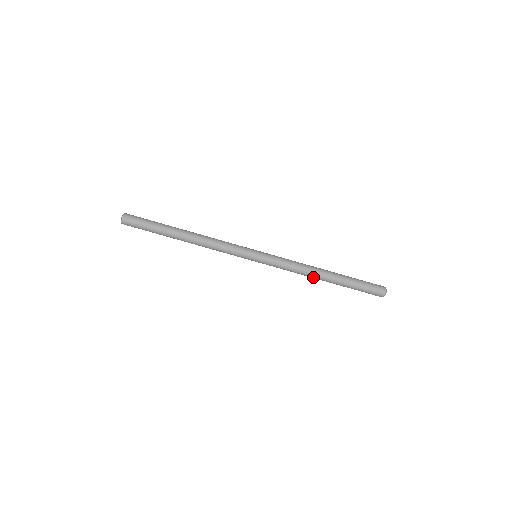
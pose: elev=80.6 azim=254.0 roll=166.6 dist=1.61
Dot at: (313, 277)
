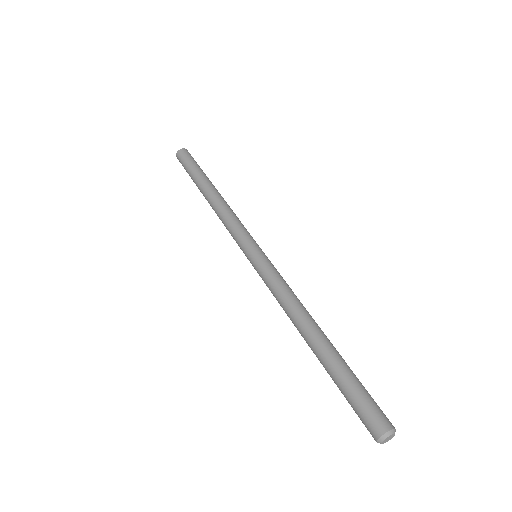
Dot at: (302, 319)
